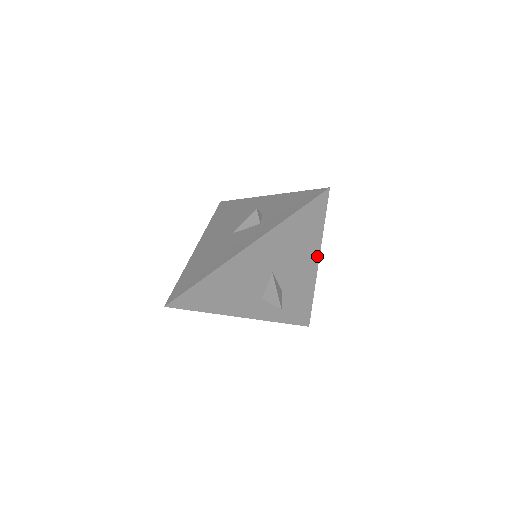
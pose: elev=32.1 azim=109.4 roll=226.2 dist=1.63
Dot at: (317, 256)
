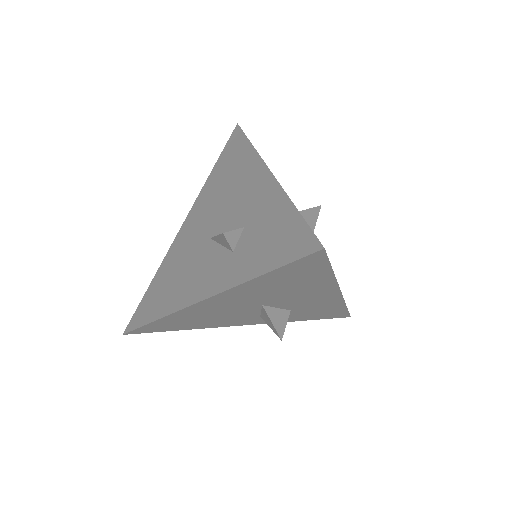
Dot at: (335, 288)
